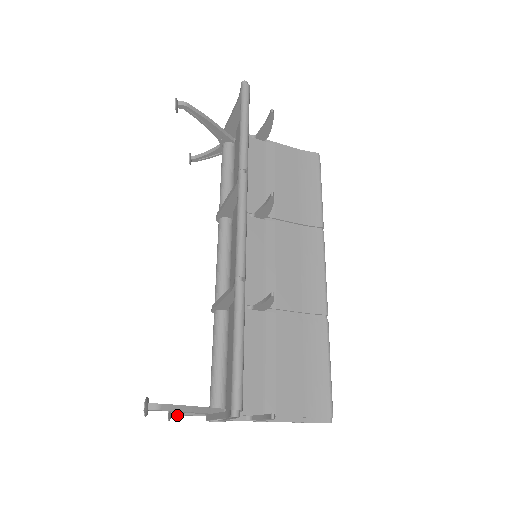
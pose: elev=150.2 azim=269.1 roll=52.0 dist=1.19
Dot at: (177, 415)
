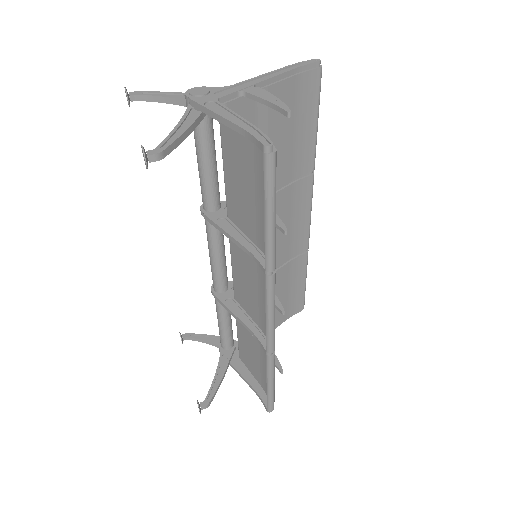
Dot at: occluded
